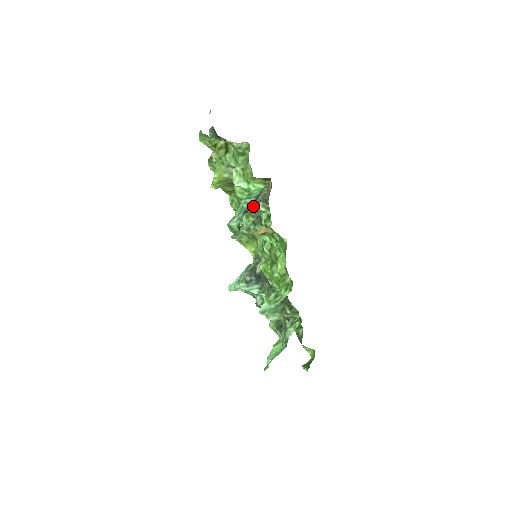
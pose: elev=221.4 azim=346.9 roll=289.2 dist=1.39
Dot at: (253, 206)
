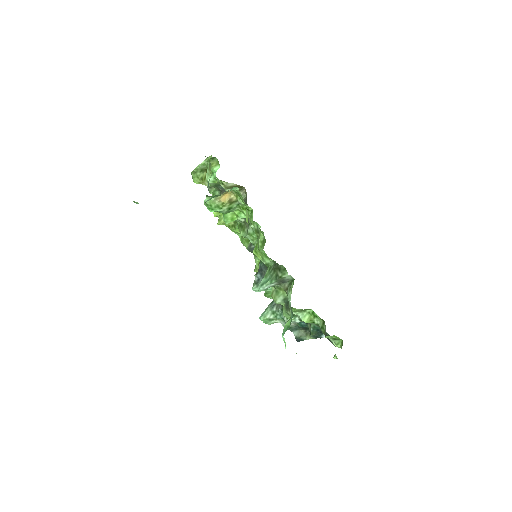
Dot at: occluded
